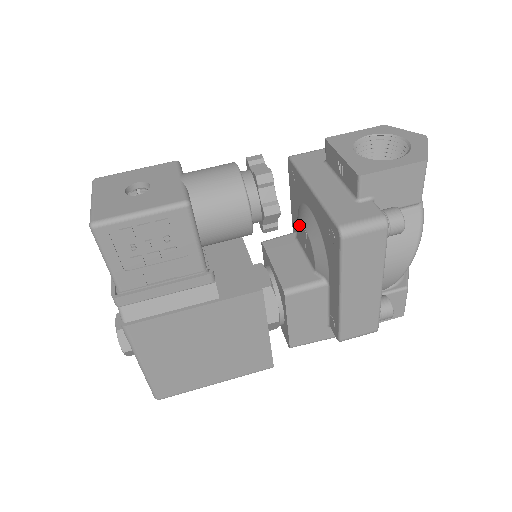
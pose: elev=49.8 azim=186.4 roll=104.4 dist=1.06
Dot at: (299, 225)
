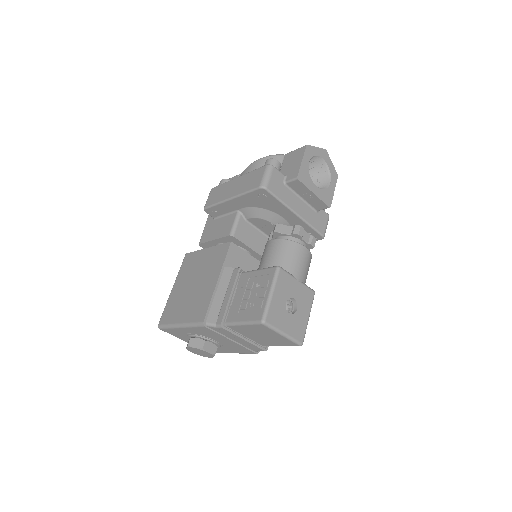
Dot at: (263, 220)
